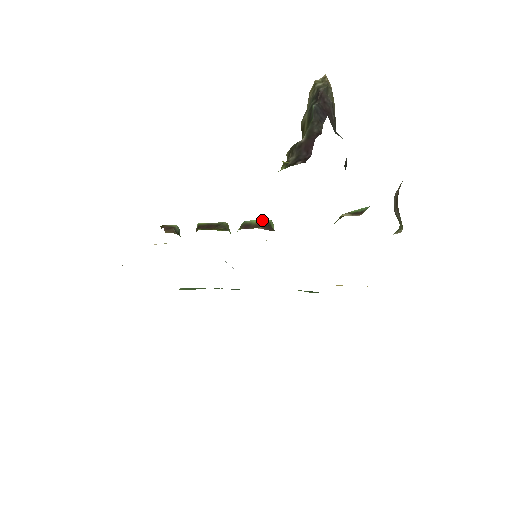
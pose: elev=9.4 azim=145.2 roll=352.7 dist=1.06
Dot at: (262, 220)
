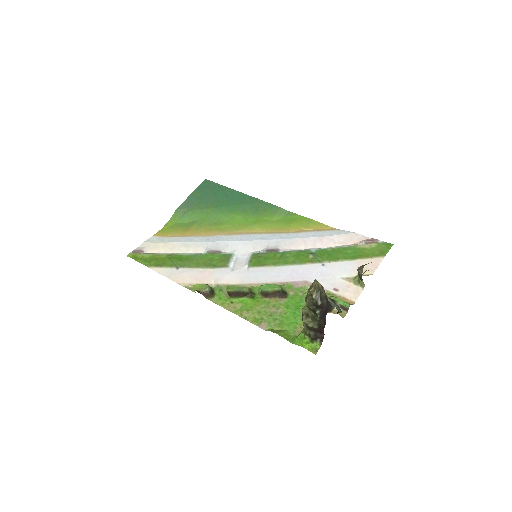
Dot at: (274, 289)
